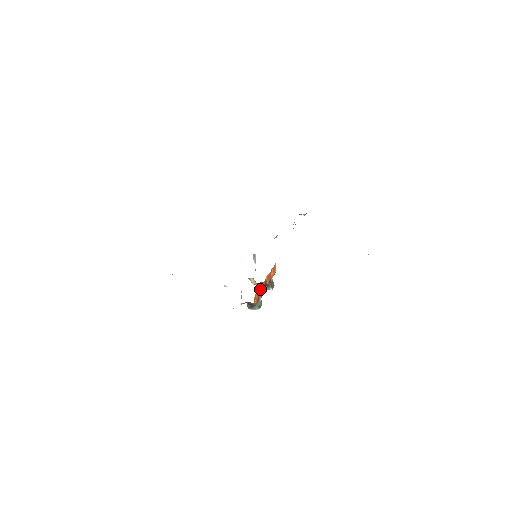
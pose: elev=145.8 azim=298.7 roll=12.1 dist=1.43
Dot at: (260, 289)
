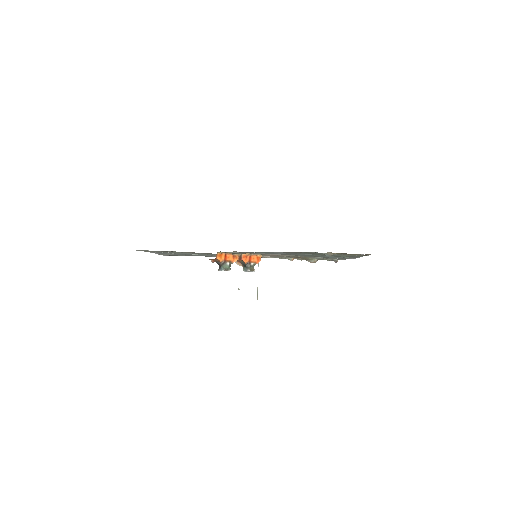
Dot at: (231, 257)
